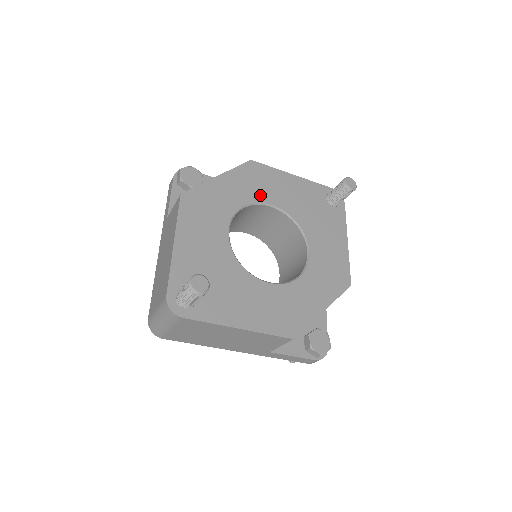
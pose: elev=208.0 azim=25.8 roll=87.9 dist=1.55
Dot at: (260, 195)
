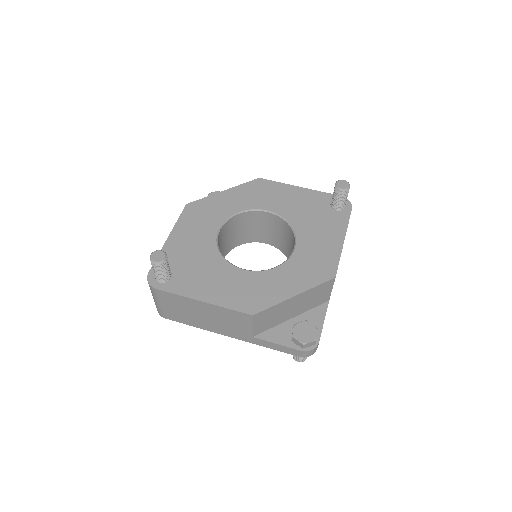
Dot at: (259, 203)
